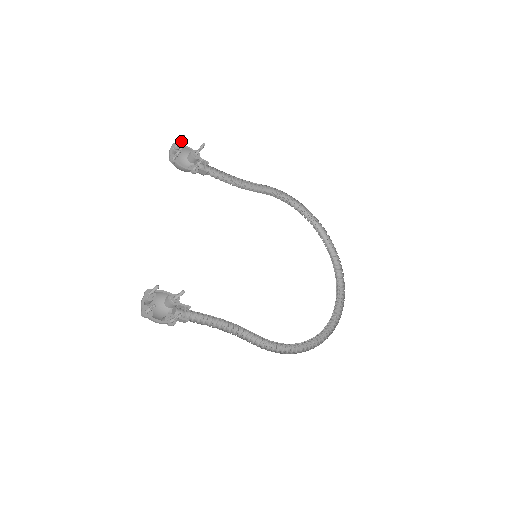
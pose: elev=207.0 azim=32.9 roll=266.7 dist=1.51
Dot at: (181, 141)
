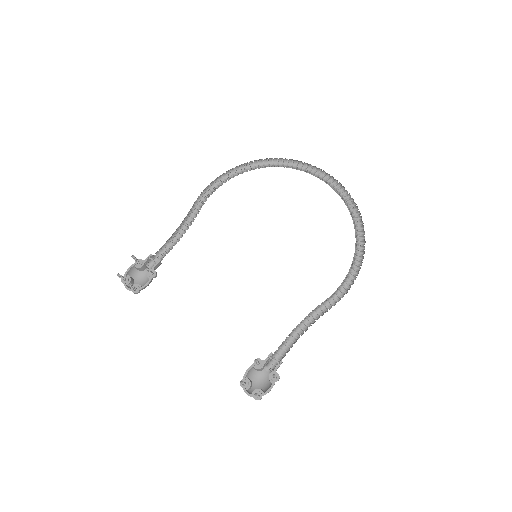
Dot at: (122, 276)
